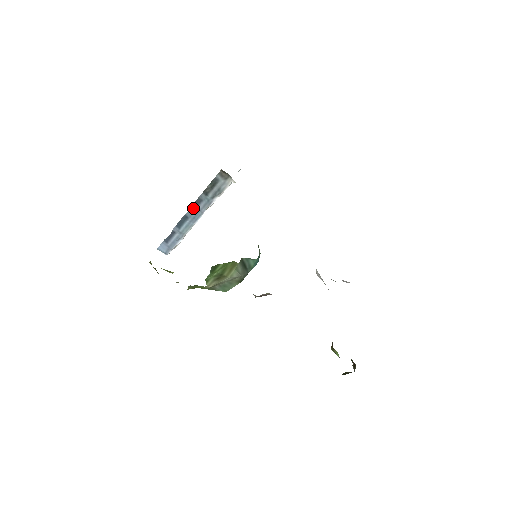
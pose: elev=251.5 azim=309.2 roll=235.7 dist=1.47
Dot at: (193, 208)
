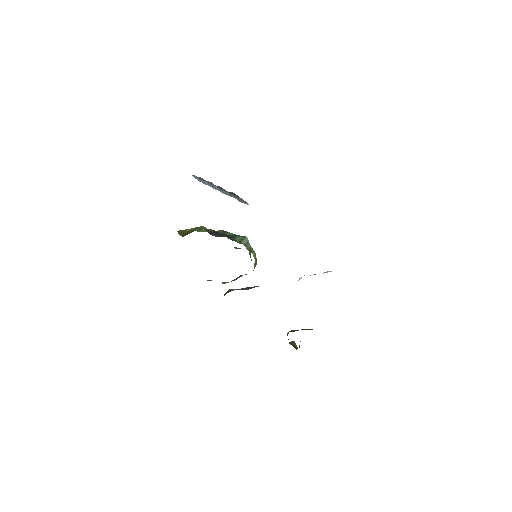
Dot at: (220, 187)
